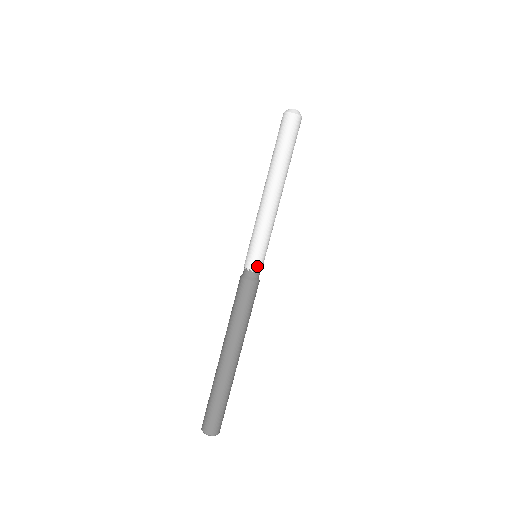
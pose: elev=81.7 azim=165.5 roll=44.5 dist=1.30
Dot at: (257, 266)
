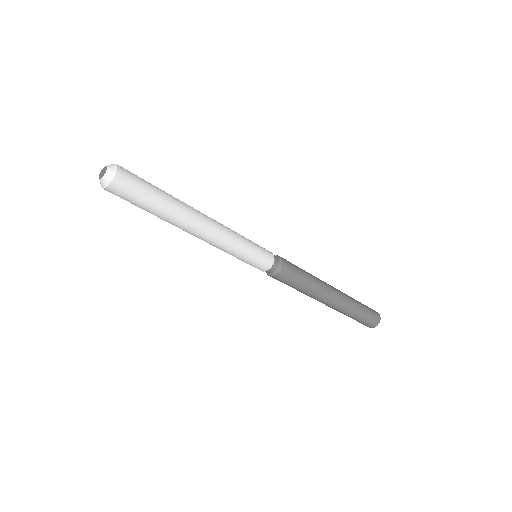
Dot at: (261, 269)
